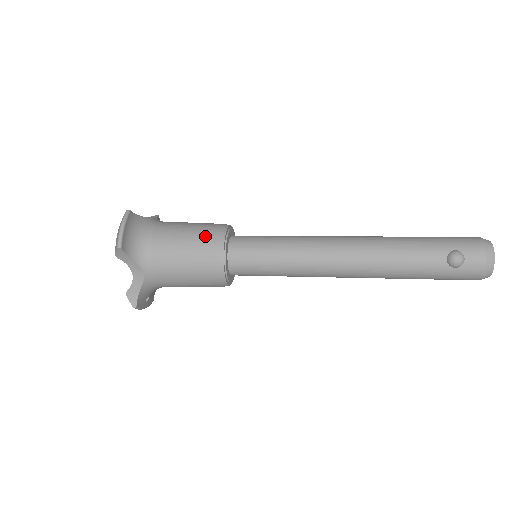
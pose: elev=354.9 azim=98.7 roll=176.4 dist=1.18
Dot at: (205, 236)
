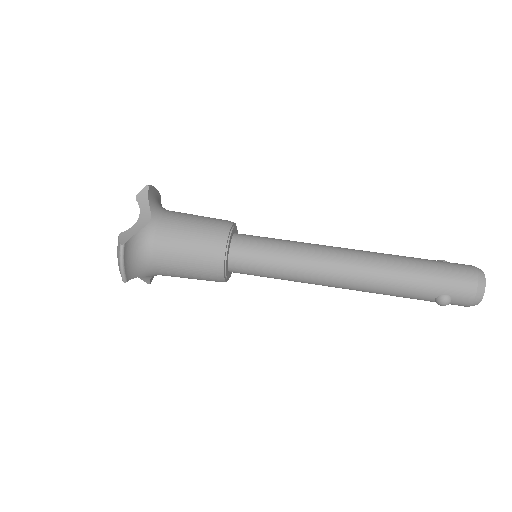
Dot at: (204, 260)
